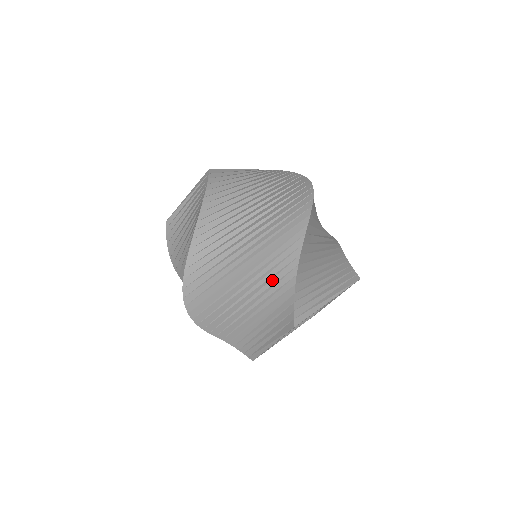
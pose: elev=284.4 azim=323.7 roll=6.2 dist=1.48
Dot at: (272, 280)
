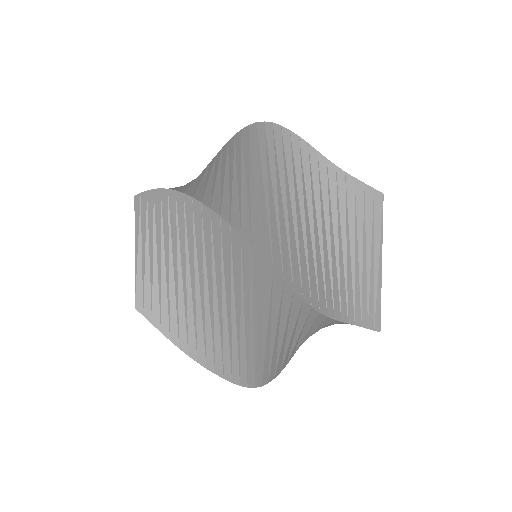
Dot at: (314, 188)
